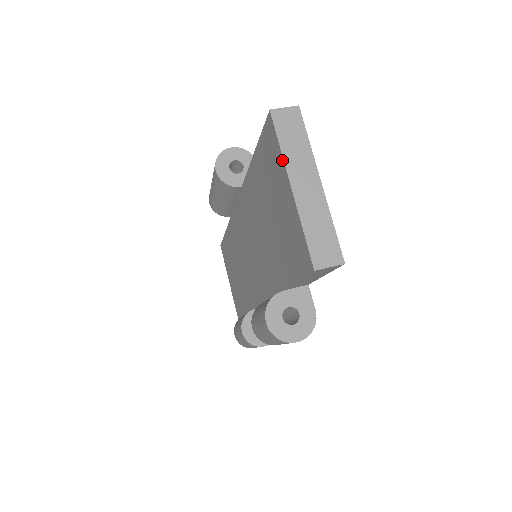
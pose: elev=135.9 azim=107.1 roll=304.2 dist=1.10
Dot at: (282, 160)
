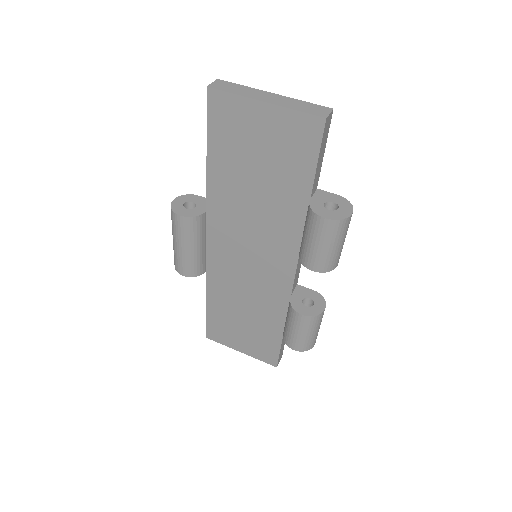
Dot at: (243, 99)
